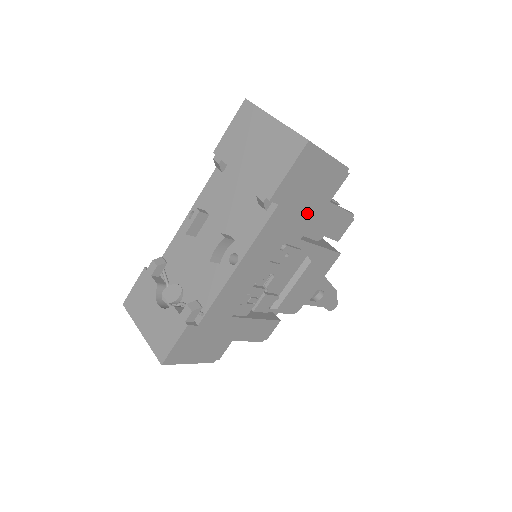
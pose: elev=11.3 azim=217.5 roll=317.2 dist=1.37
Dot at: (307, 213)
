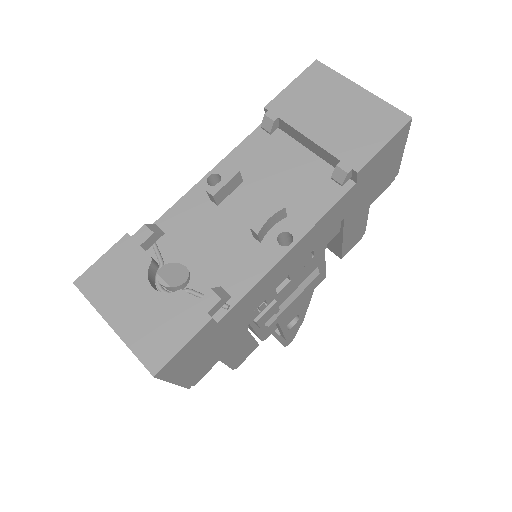
Dot at: (356, 209)
